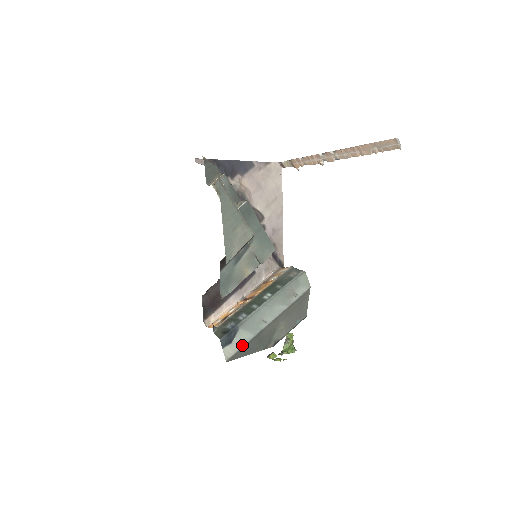
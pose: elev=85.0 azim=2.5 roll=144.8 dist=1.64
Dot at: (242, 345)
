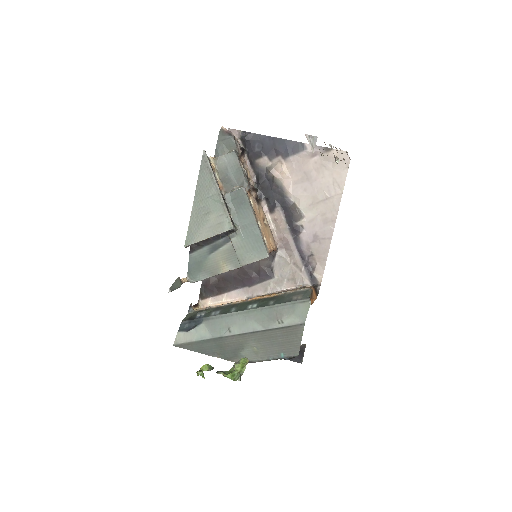
Dot at: (195, 339)
